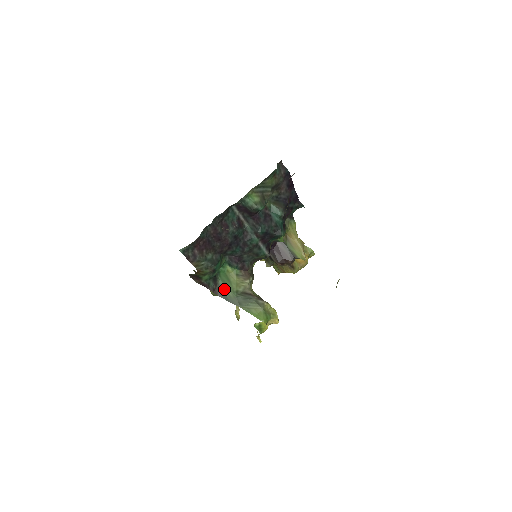
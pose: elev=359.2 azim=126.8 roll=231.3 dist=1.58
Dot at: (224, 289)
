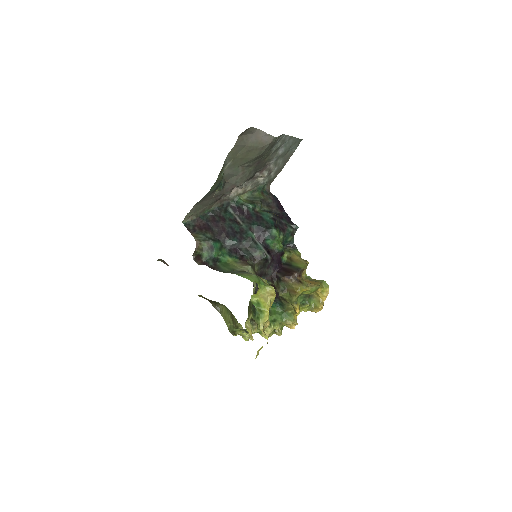
Dot at: (222, 268)
